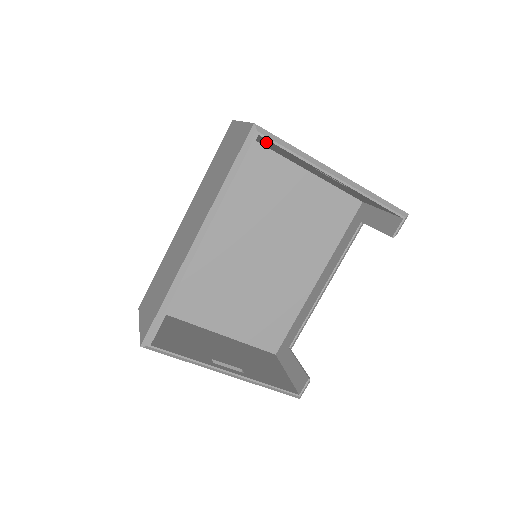
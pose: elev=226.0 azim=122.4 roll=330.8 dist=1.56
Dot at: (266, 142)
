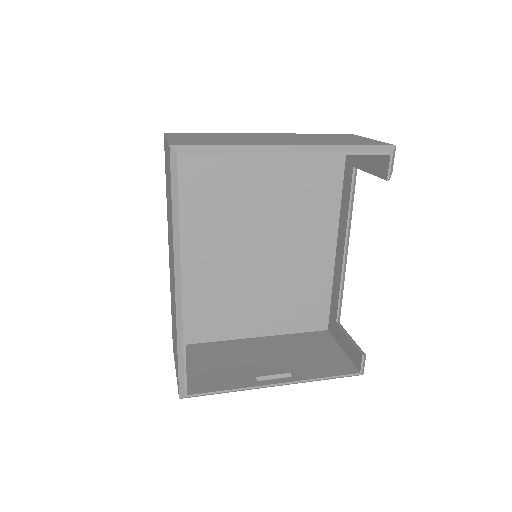
Dot at: occluded
